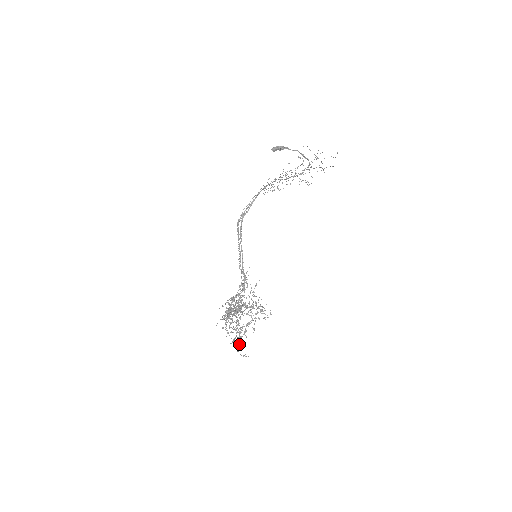
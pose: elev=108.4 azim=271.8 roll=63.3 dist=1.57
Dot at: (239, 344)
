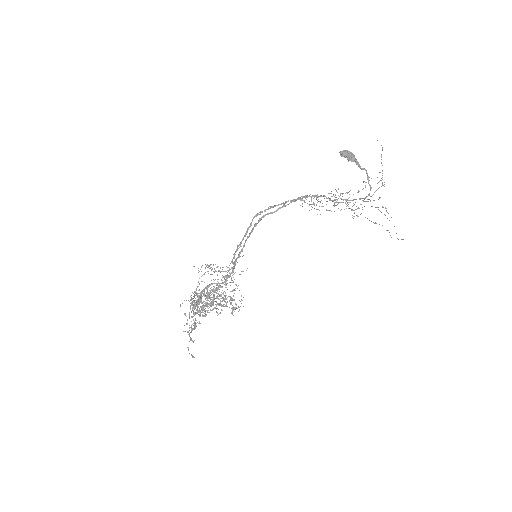
Dot at: (193, 342)
